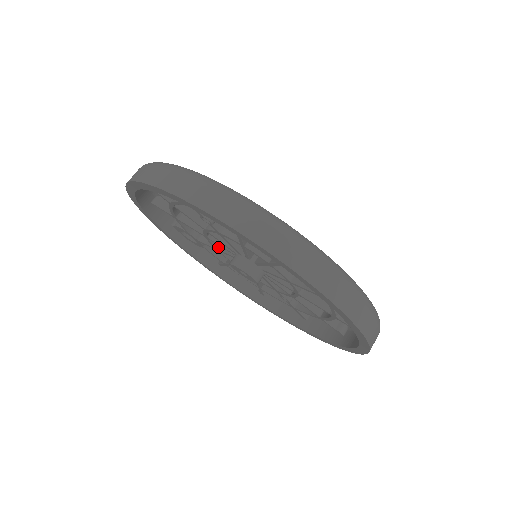
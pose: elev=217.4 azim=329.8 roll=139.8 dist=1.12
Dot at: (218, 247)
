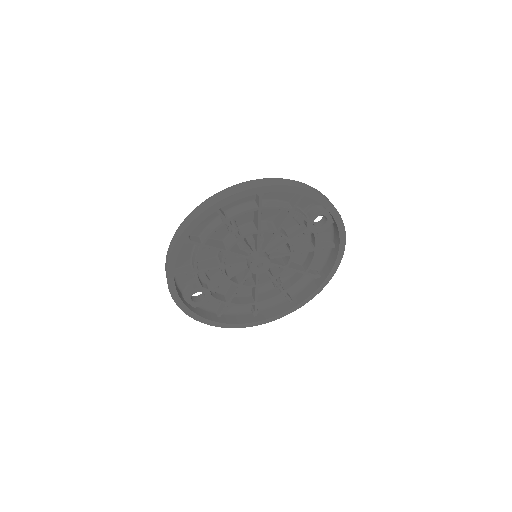
Dot at: (228, 276)
